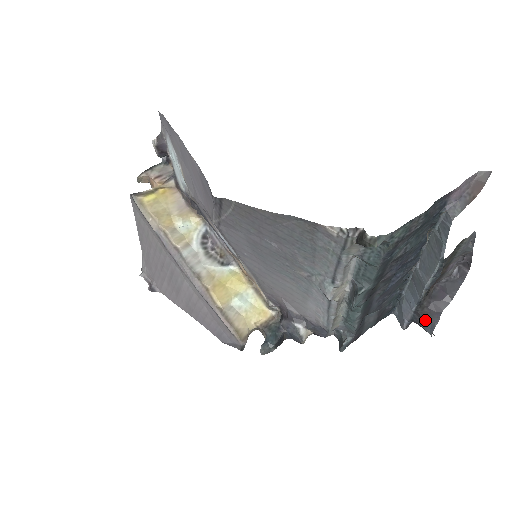
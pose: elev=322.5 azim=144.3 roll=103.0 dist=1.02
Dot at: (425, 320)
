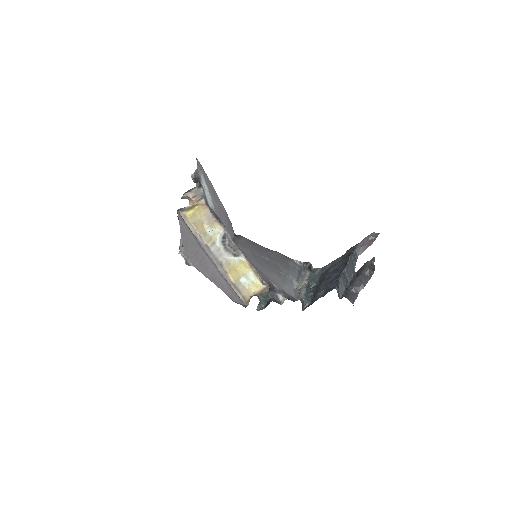
Dot at: (350, 297)
